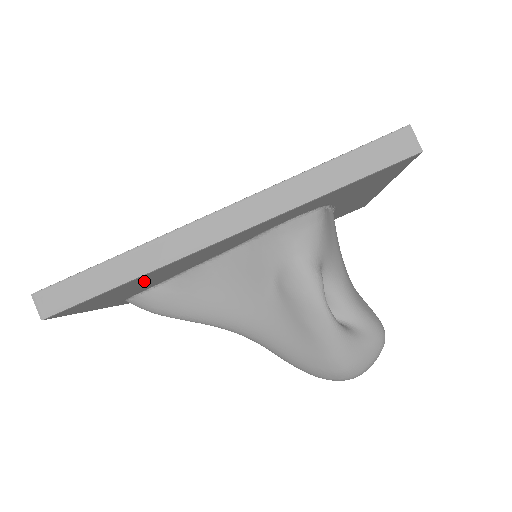
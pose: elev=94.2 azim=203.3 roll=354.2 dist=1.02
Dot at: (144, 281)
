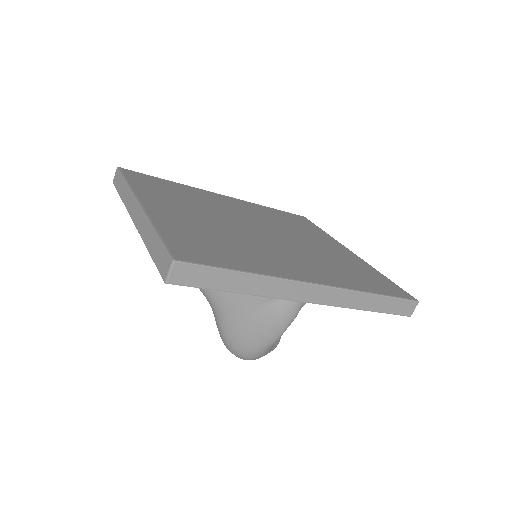
Dot at: occluded
